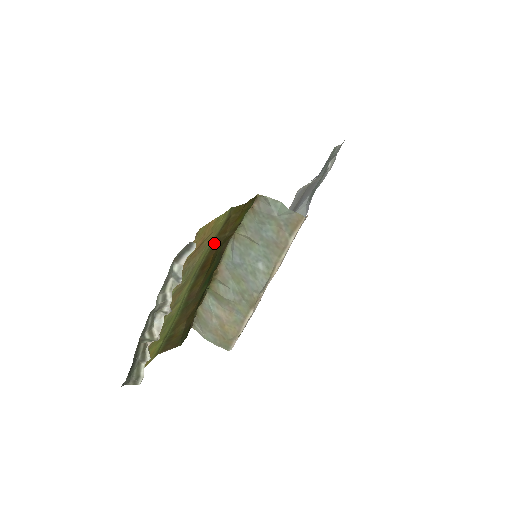
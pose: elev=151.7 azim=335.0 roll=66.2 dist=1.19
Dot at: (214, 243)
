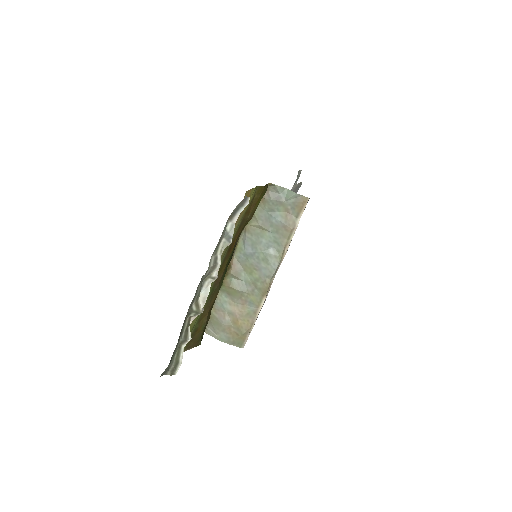
Dot at: (241, 223)
